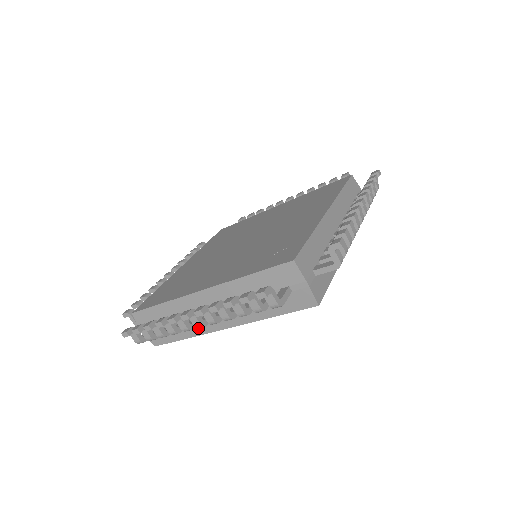
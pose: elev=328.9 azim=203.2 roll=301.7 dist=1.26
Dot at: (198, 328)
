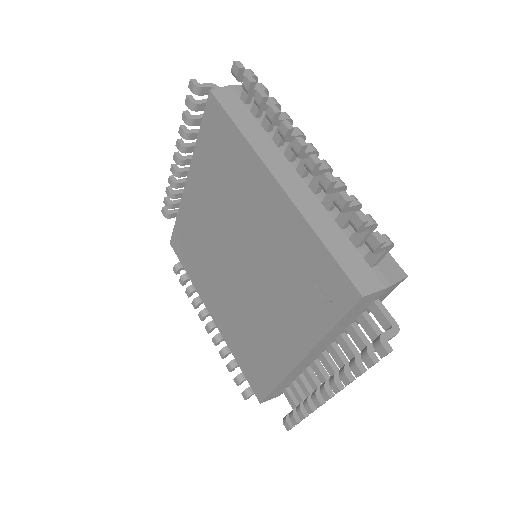
Dot at: occluded
